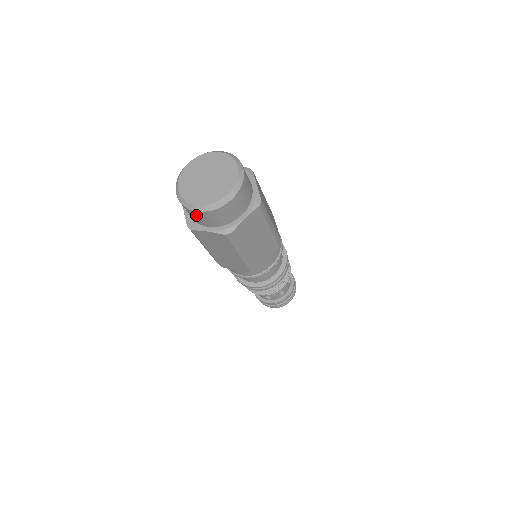
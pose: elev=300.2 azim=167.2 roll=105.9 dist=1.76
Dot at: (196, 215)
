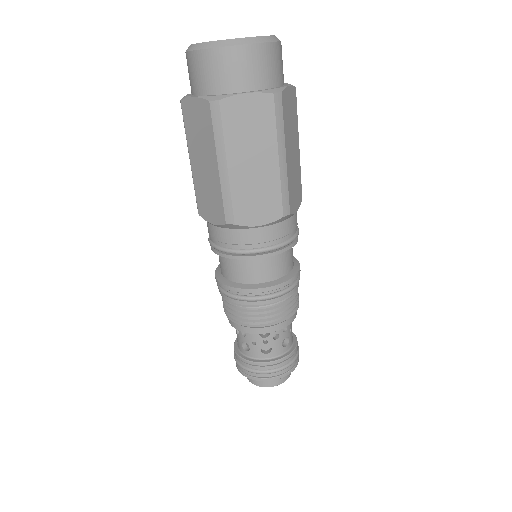
Dot at: (192, 64)
